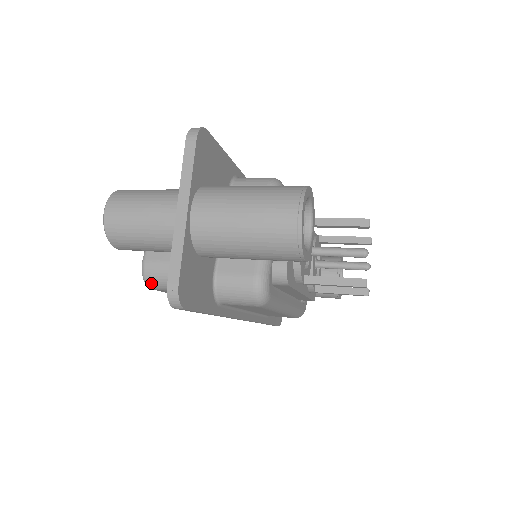
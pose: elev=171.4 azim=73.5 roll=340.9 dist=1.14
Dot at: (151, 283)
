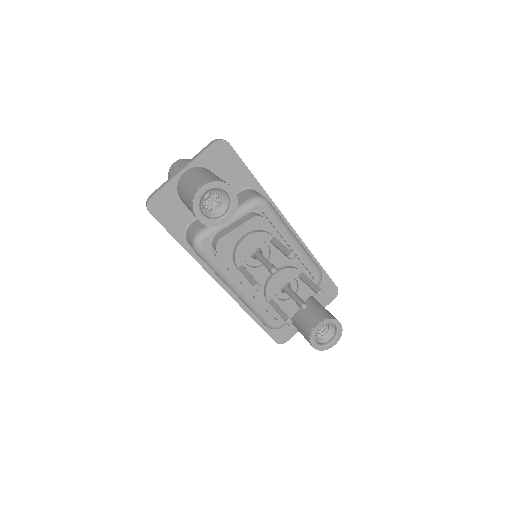
Dot at: occluded
